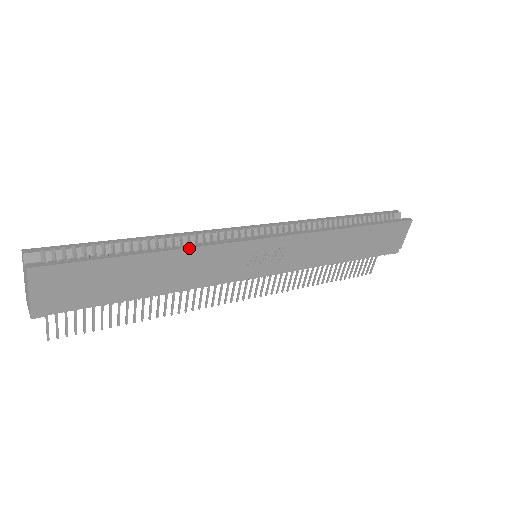
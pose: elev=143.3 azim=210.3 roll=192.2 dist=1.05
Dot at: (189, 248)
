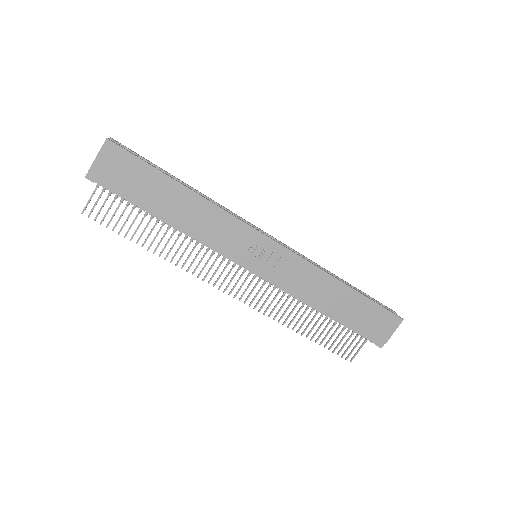
Dot at: (210, 202)
